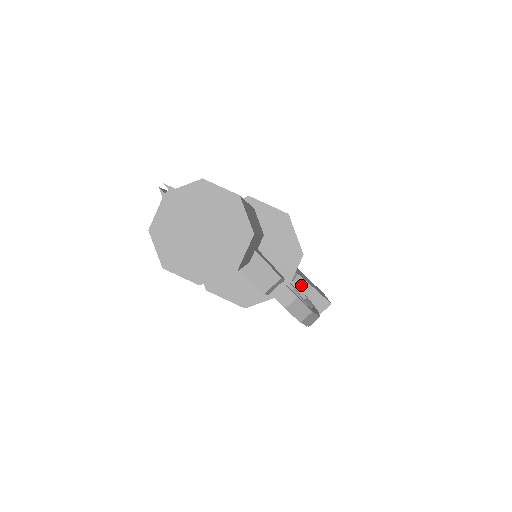
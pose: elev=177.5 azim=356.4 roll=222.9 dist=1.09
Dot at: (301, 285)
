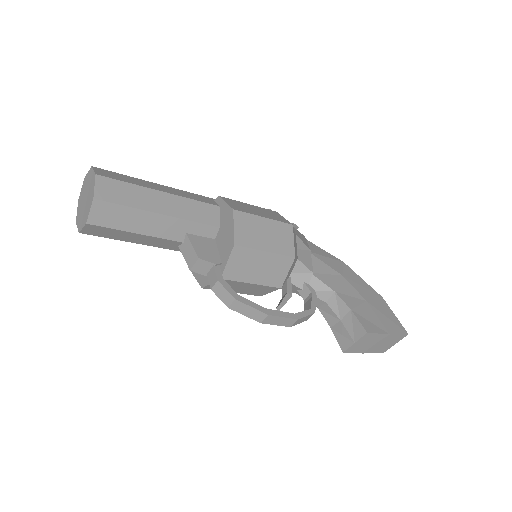
Dot at: (338, 304)
